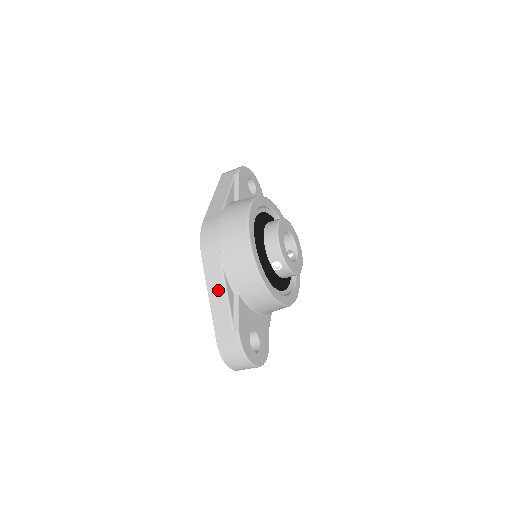
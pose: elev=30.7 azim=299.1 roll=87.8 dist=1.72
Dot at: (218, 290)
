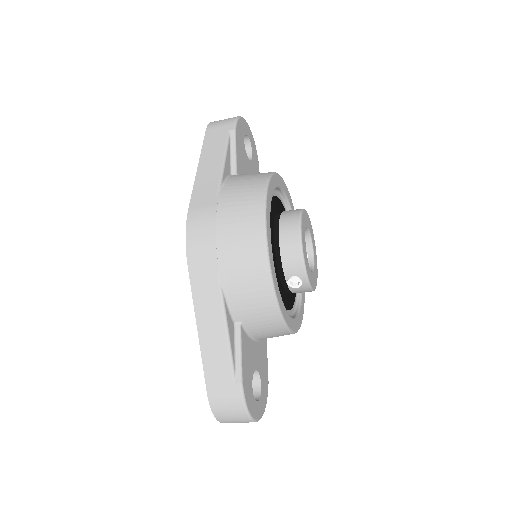
Dot at: (213, 321)
